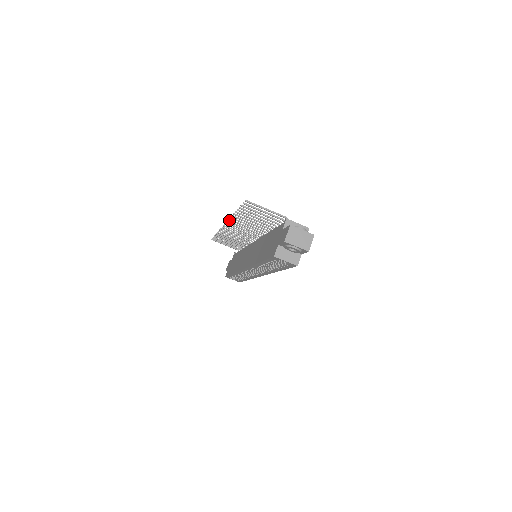
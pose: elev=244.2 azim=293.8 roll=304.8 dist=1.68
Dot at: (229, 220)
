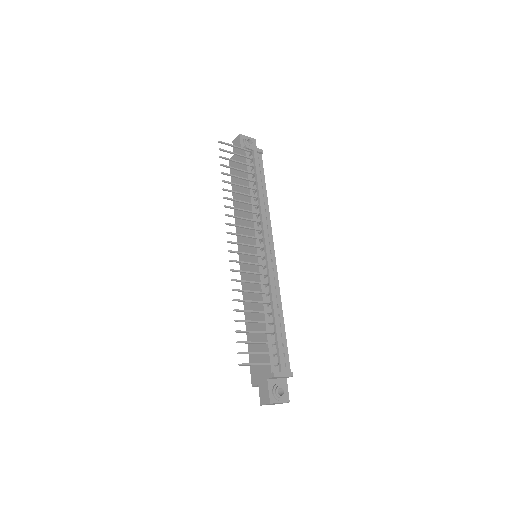
Dot at: (230, 270)
